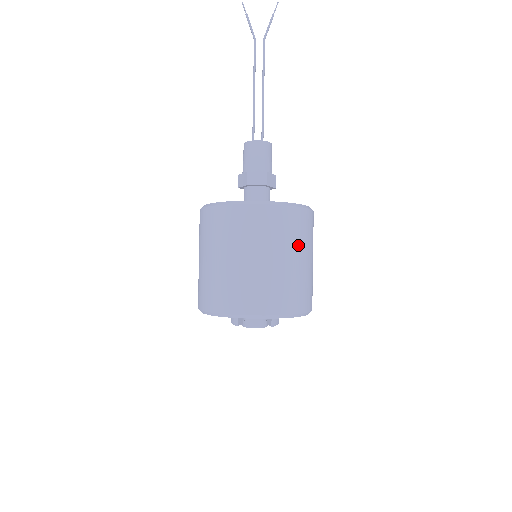
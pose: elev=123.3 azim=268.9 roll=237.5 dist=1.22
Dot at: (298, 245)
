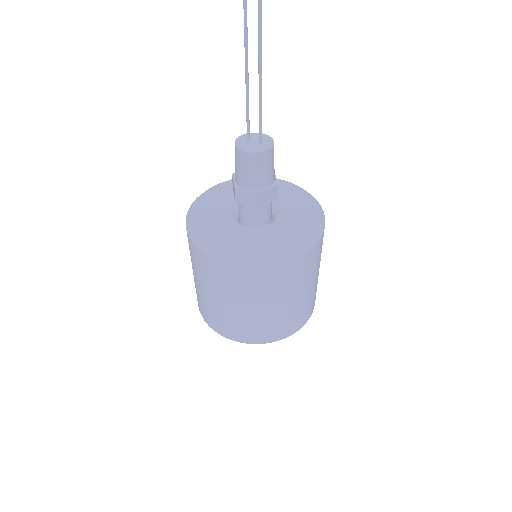
Dot at: (281, 293)
